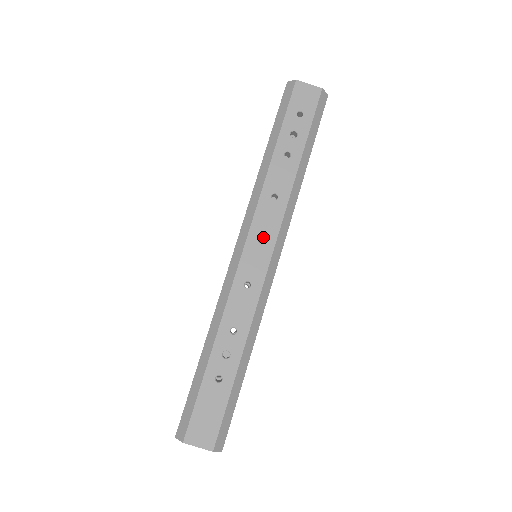
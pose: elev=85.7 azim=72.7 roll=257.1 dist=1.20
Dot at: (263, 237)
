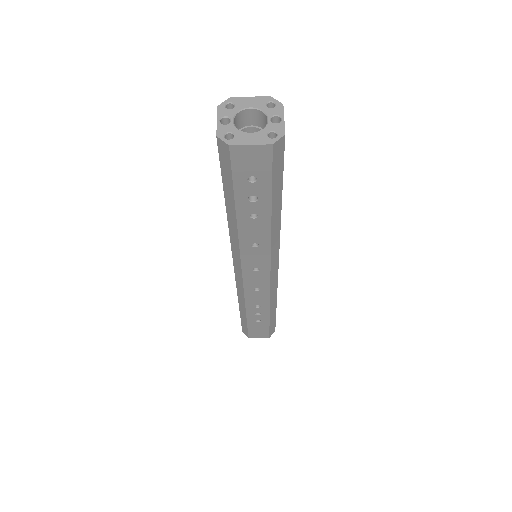
Dot at: (257, 268)
